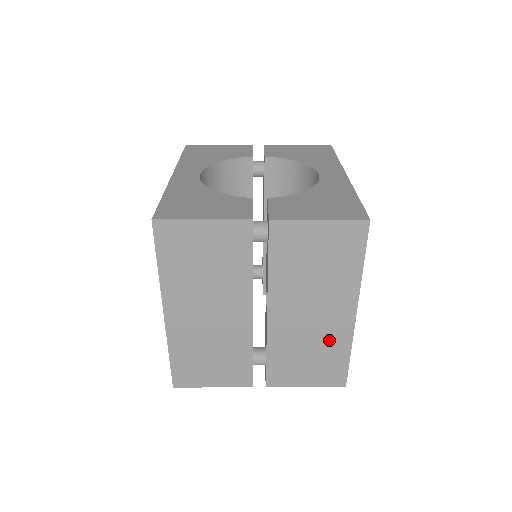
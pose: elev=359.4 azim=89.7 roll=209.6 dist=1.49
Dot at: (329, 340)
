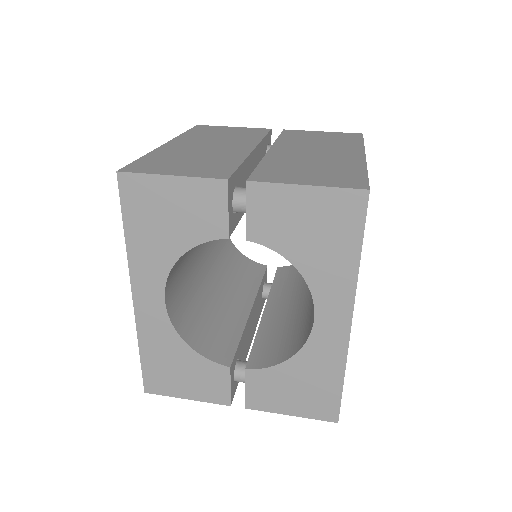
Dot at: occluded
